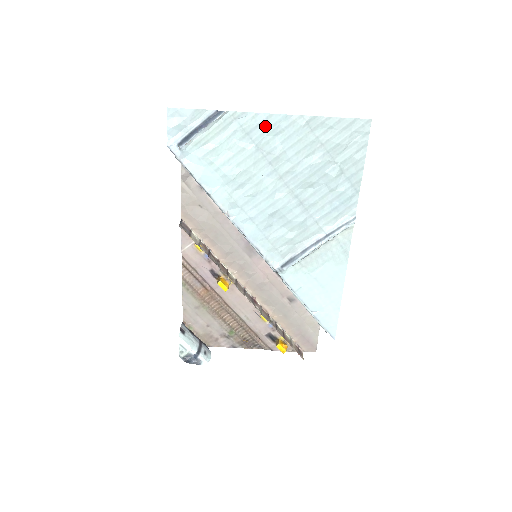
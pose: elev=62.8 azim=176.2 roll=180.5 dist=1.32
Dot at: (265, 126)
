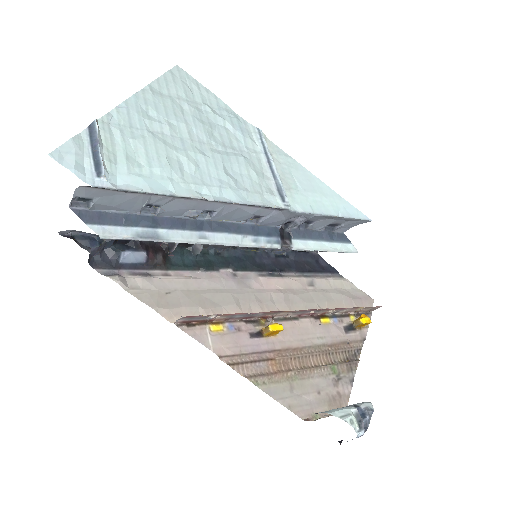
Dot at: (133, 112)
